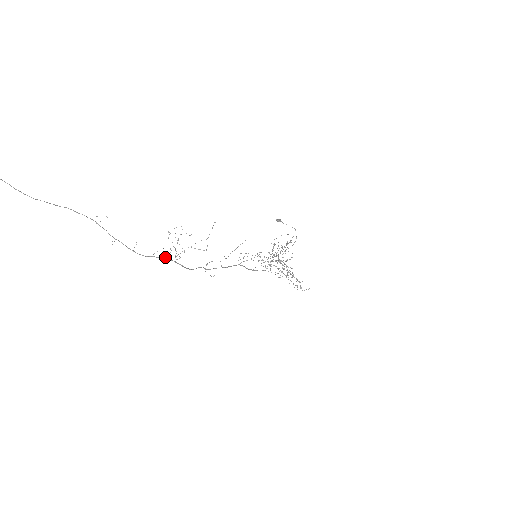
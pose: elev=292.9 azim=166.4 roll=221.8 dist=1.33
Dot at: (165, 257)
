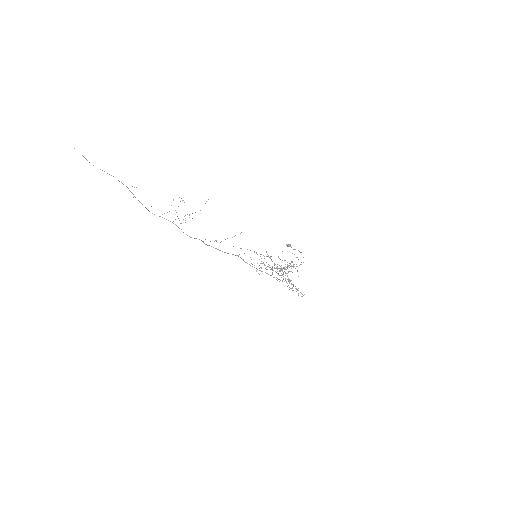
Dot at: occluded
